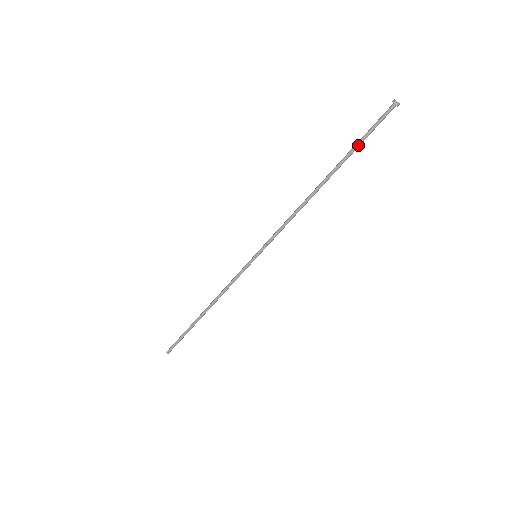
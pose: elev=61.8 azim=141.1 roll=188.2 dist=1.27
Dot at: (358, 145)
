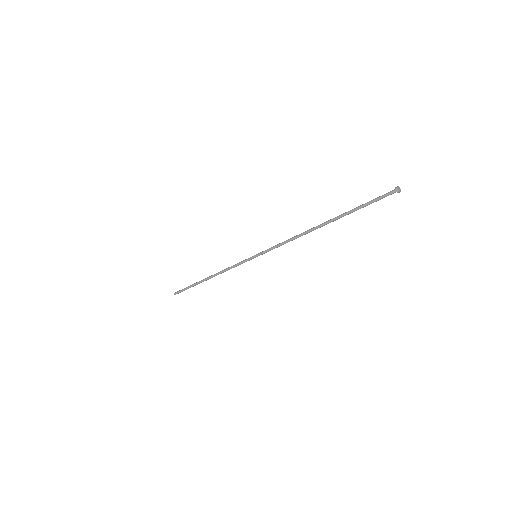
Dot at: occluded
